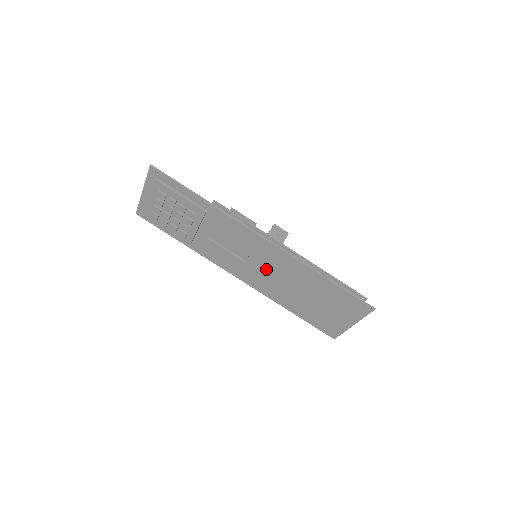
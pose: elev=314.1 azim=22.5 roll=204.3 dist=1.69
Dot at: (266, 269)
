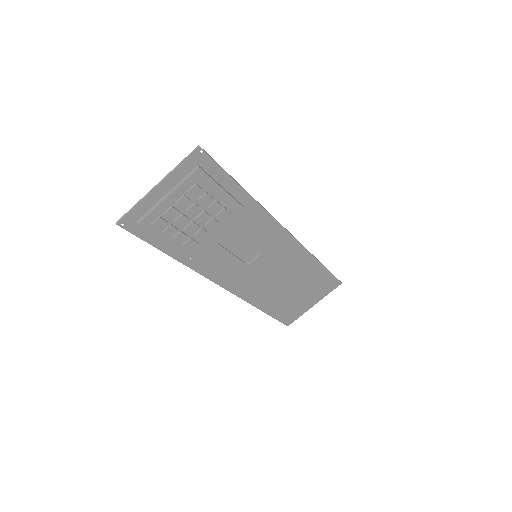
Dot at: (267, 268)
